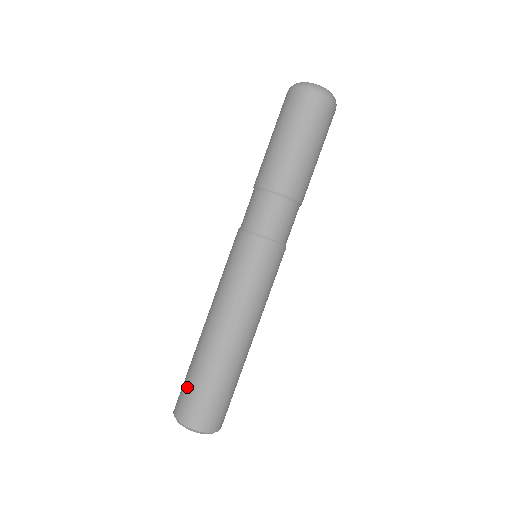
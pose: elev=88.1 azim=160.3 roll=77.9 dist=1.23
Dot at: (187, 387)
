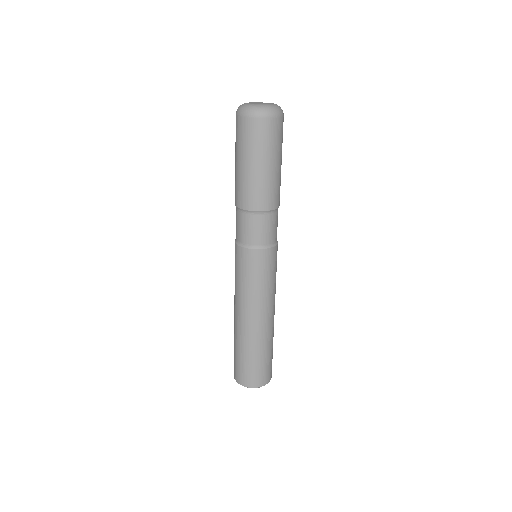
Dot at: (235, 360)
